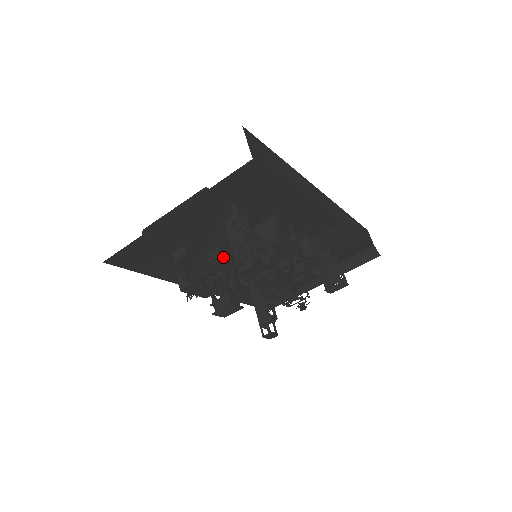
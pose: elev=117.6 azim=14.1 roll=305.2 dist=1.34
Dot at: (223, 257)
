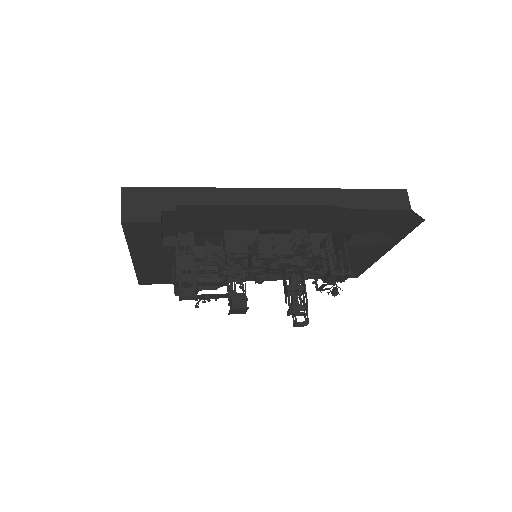
Dot at: occluded
